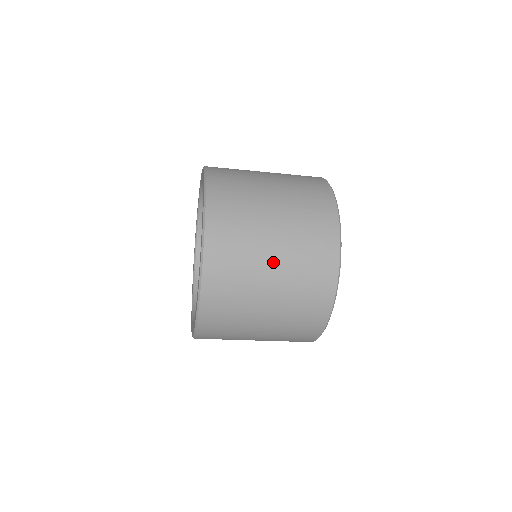
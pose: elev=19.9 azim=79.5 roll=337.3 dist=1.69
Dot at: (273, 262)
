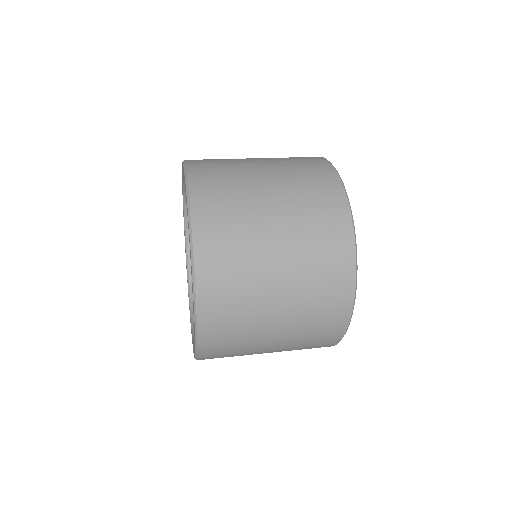
Dot at: occluded
